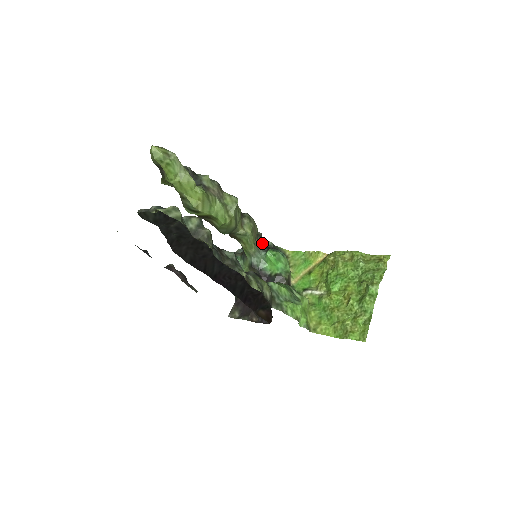
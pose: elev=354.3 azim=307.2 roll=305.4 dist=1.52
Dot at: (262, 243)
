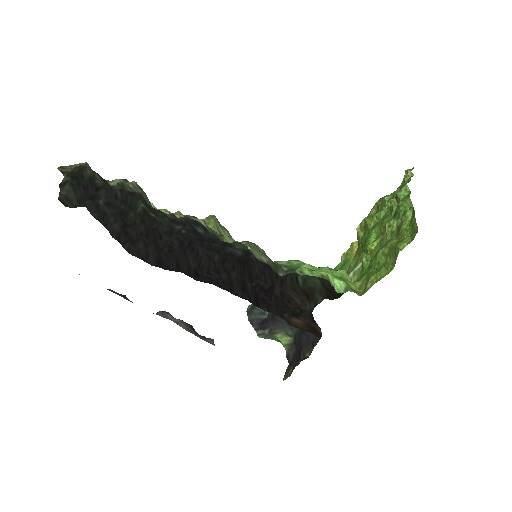
Dot at: occluded
